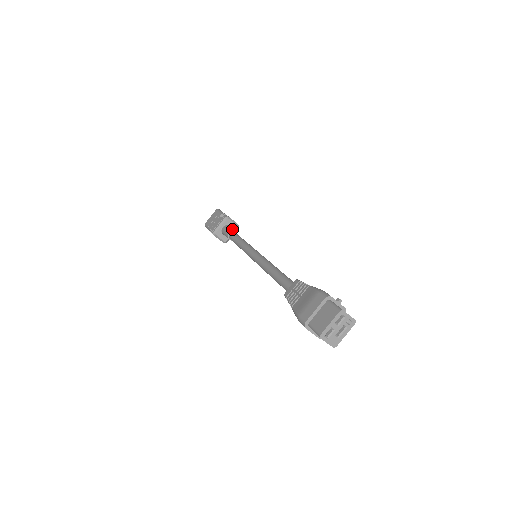
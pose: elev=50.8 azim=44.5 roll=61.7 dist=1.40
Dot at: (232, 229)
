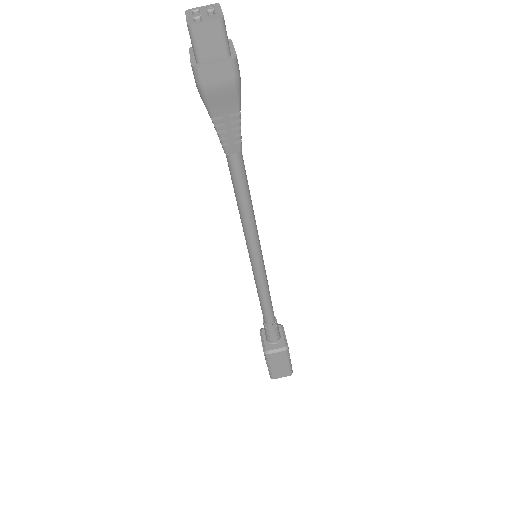
Dot at: occluded
